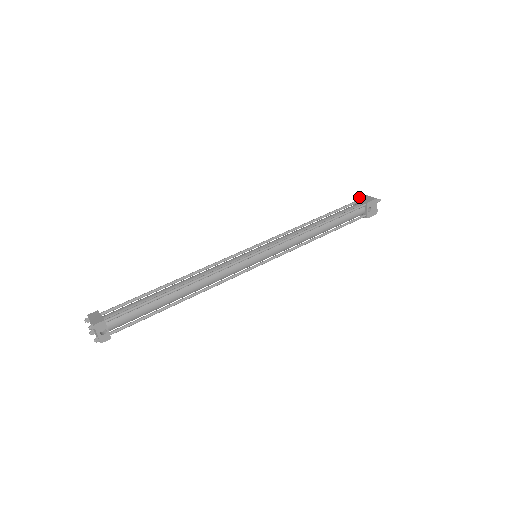
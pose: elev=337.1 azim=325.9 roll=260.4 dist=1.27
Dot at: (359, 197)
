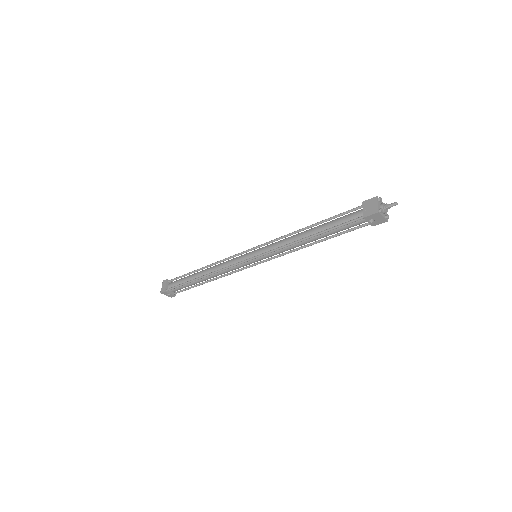
Dot at: (368, 200)
